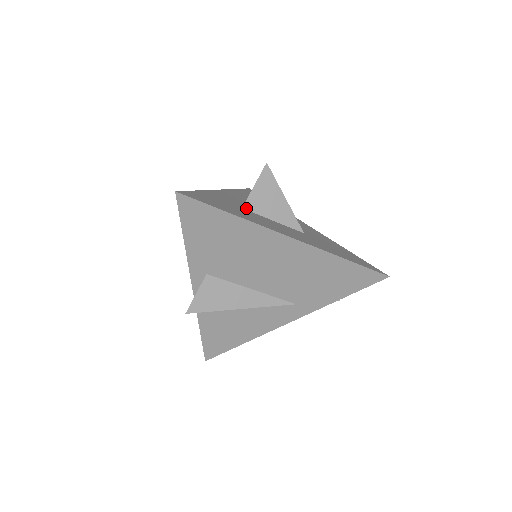
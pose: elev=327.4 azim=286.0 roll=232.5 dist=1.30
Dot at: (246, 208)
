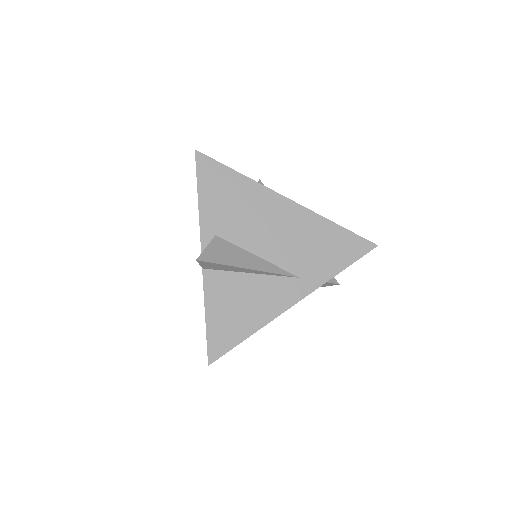
Dot at: occluded
